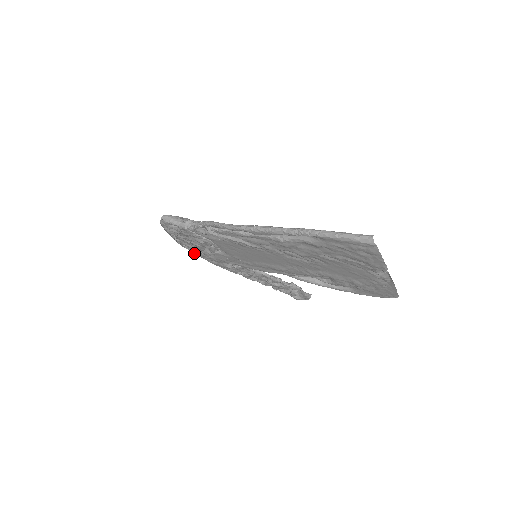
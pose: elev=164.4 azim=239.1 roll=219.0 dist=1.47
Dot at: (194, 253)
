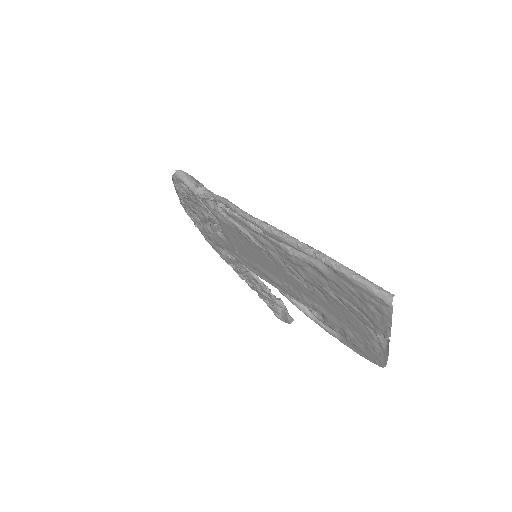
Dot at: (194, 223)
